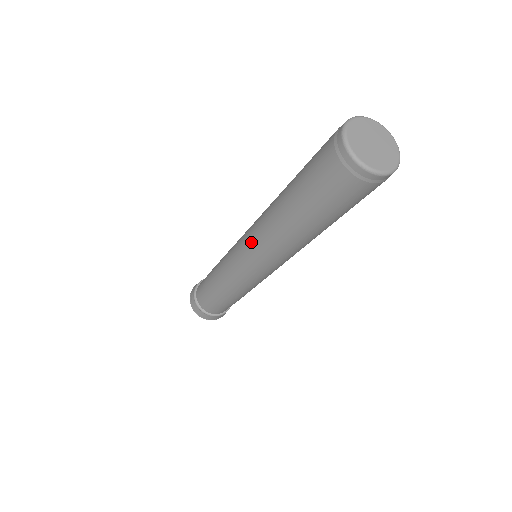
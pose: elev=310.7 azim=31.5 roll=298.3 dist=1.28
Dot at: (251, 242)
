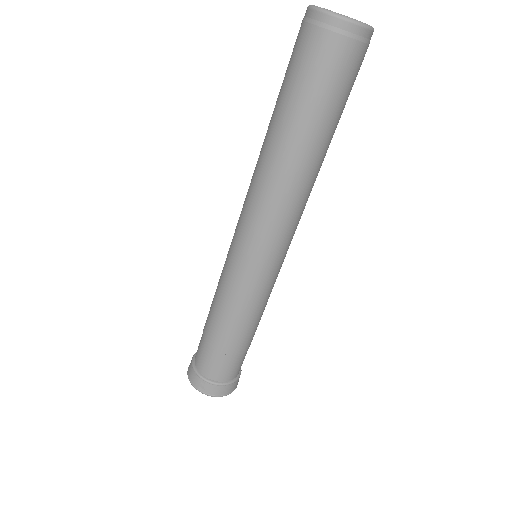
Dot at: (266, 226)
